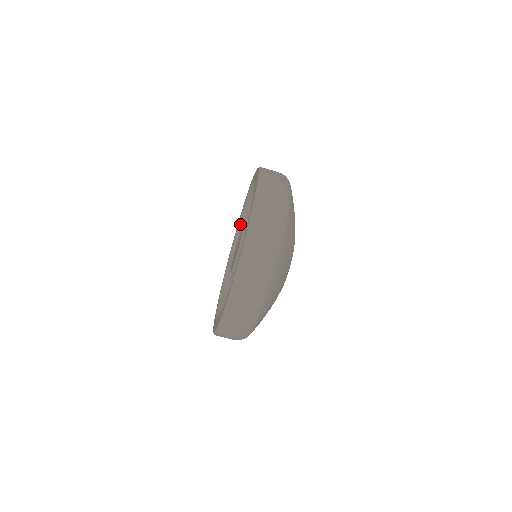
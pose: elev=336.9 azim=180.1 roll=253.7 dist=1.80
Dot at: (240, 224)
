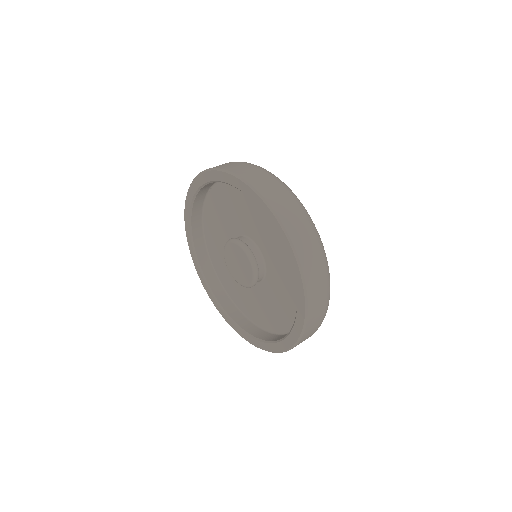
Dot at: (193, 237)
